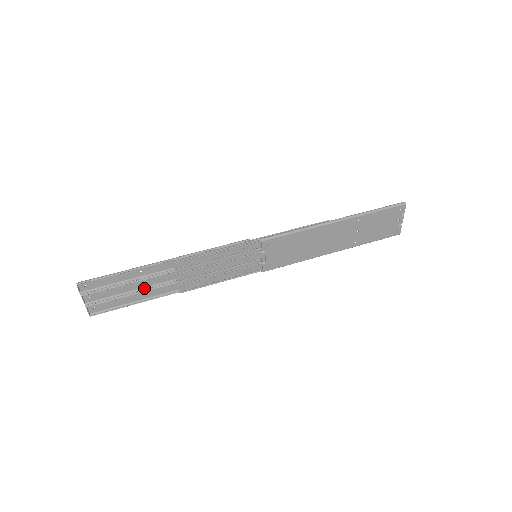
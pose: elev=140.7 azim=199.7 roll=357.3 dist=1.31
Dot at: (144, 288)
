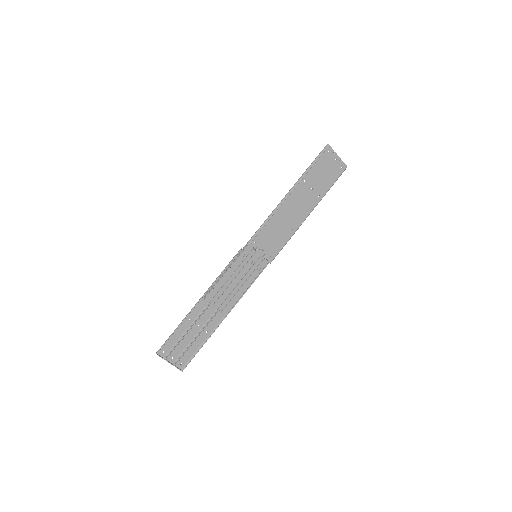
Dot at: (201, 329)
